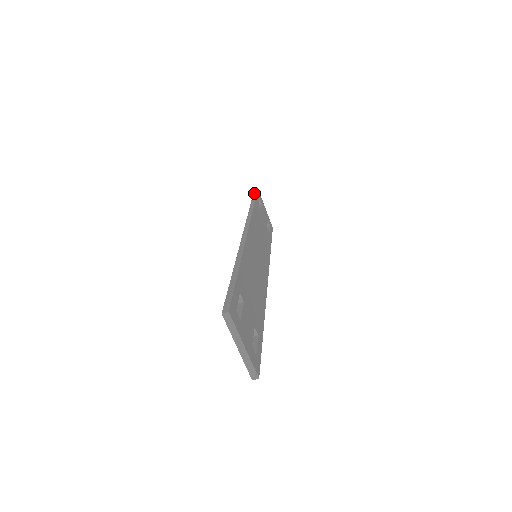
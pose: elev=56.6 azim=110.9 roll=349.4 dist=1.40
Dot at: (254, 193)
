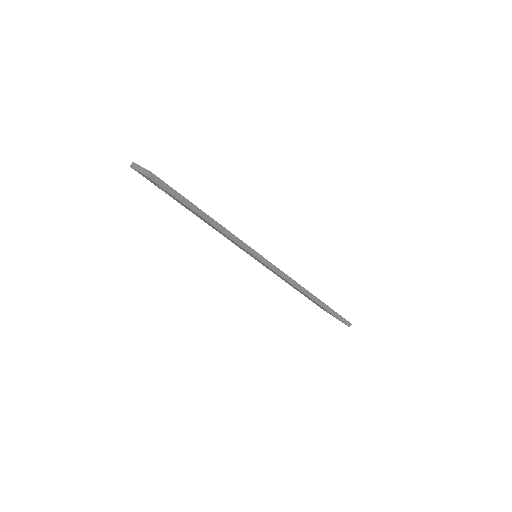
Dot at: occluded
